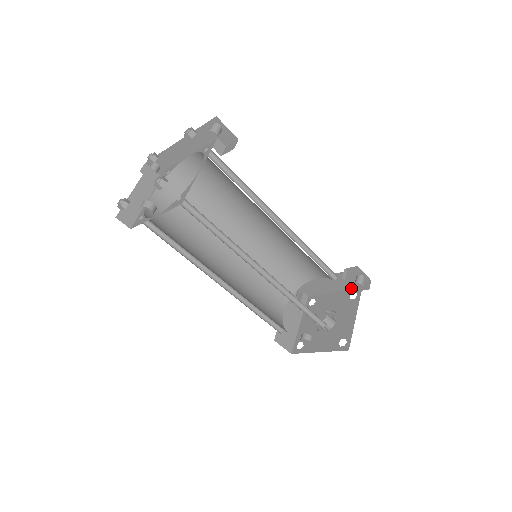
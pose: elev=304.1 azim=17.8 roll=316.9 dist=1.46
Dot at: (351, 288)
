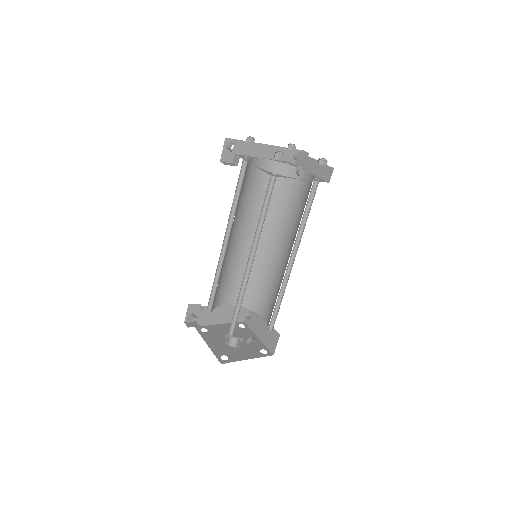
Dot at: occluded
